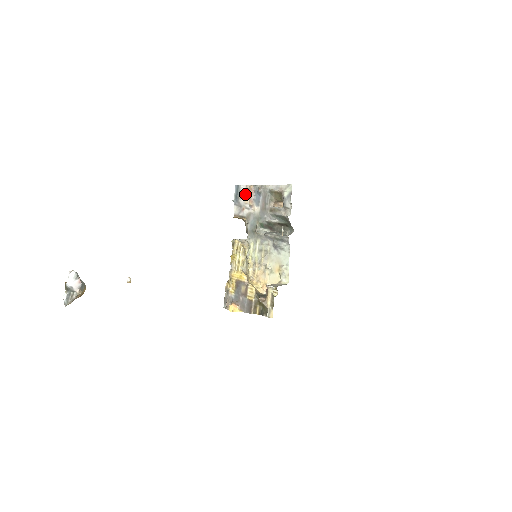
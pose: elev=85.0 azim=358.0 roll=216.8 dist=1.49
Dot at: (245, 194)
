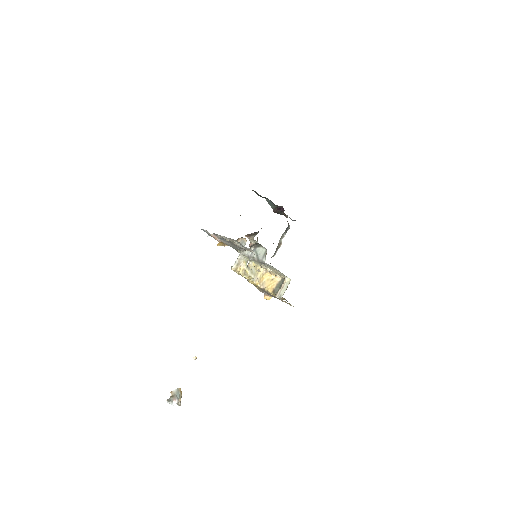
Dot at: occluded
